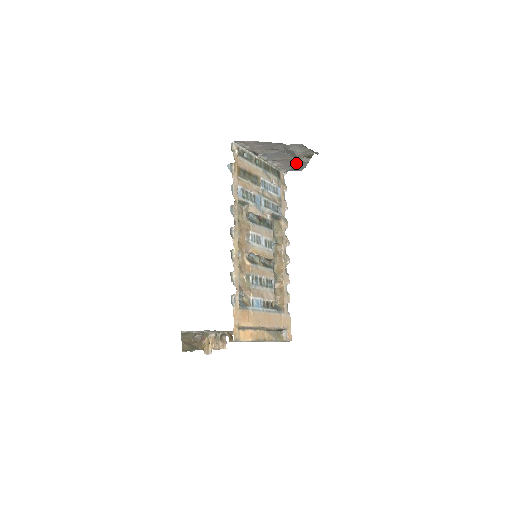
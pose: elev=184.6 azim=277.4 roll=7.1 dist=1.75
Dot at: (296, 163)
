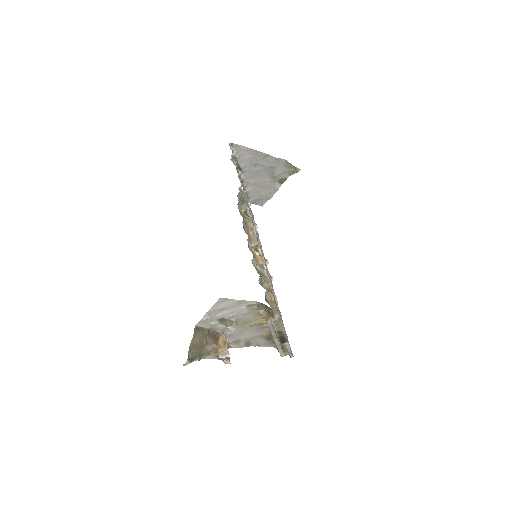
Dot at: (266, 190)
